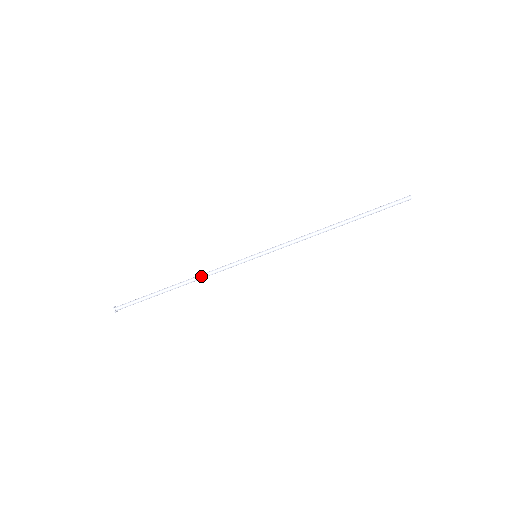
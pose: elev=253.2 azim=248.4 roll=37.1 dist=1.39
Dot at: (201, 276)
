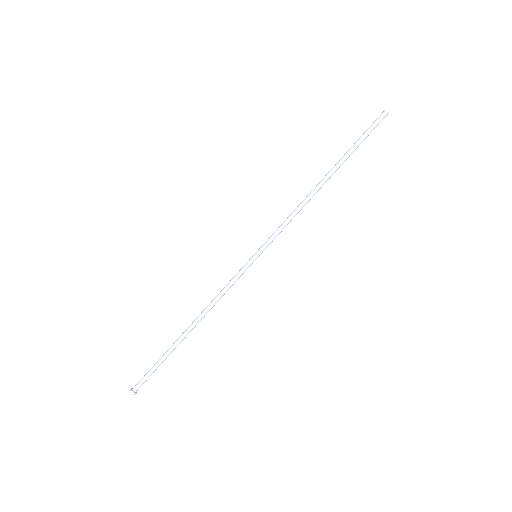
Dot at: (208, 307)
